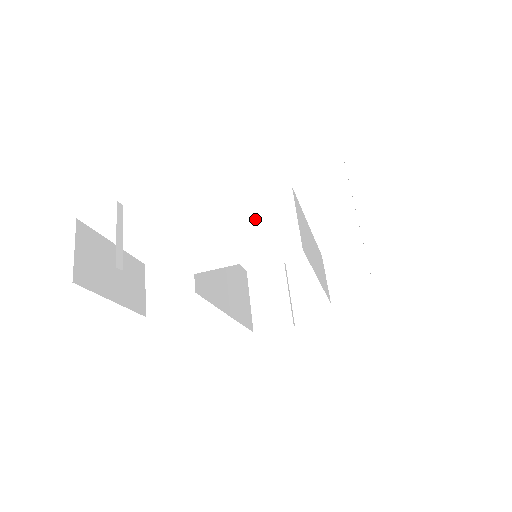
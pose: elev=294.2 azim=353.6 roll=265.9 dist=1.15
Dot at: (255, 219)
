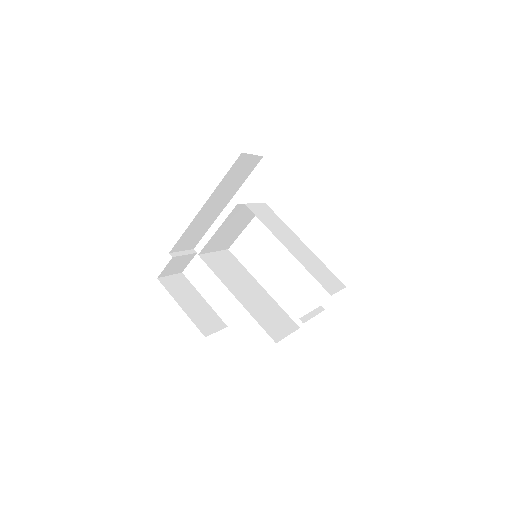
Dot at: (243, 222)
